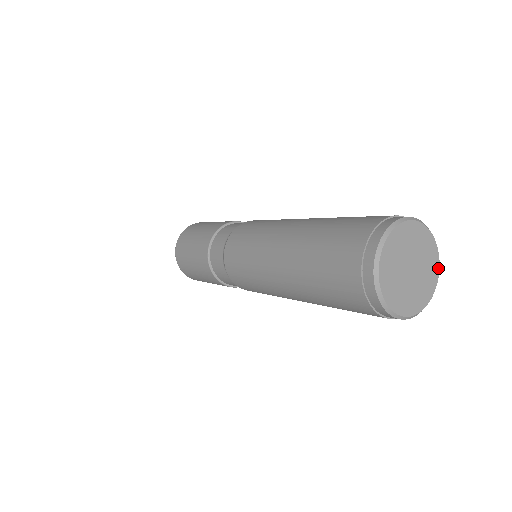
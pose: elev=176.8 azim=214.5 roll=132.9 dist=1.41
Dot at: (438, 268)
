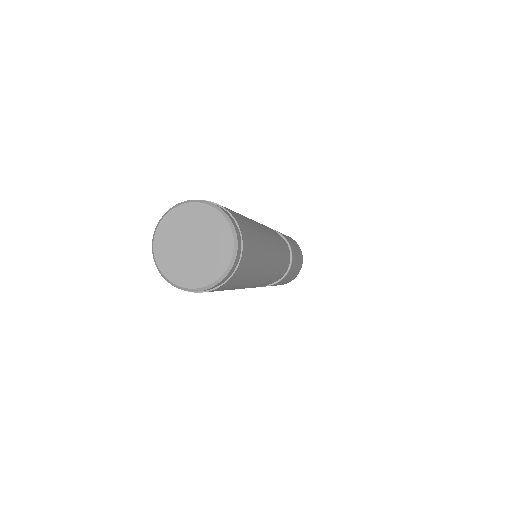
Dot at: (211, 282)
